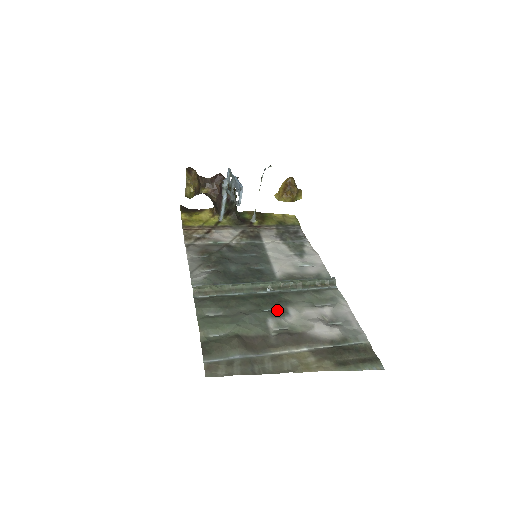
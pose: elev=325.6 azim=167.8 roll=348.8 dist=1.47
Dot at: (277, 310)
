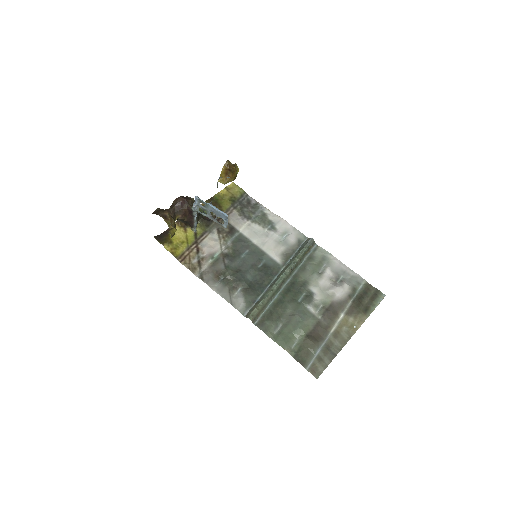
Dot at: (305, 295)
